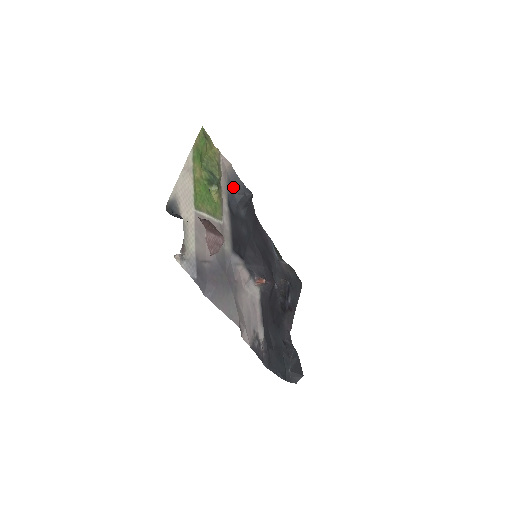
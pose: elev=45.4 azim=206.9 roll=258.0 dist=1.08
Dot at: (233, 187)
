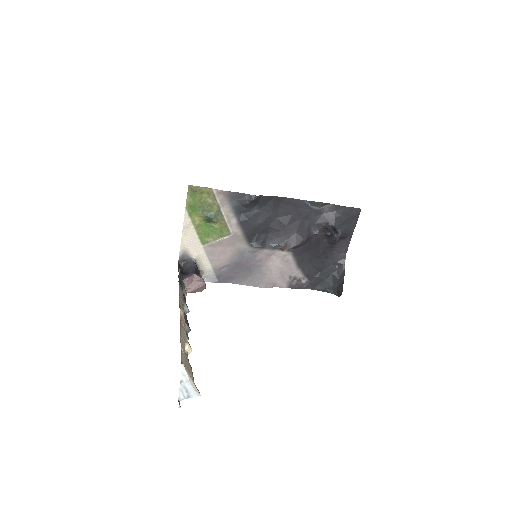
Dot at: (237, 200)
